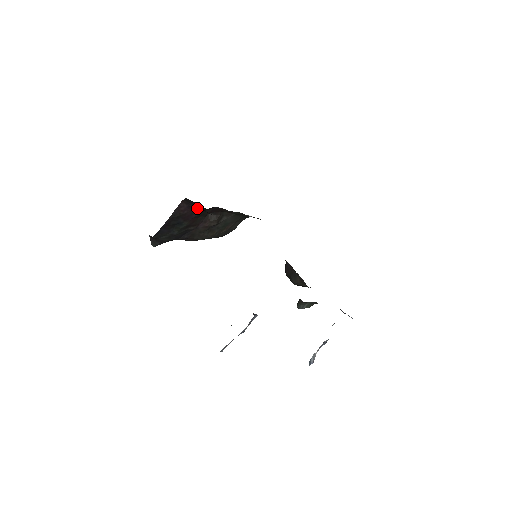
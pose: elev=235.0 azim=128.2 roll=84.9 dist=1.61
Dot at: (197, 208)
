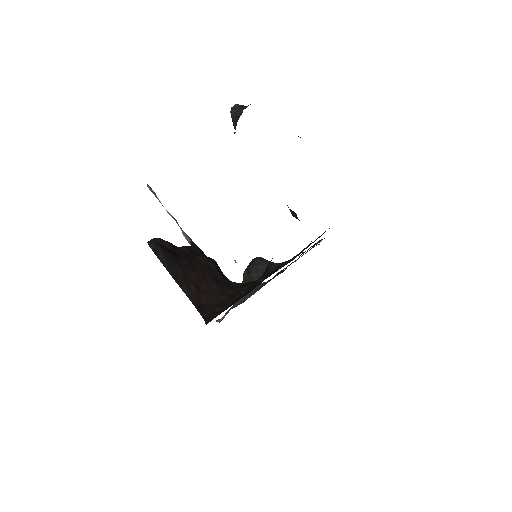
Dot at: occluded
